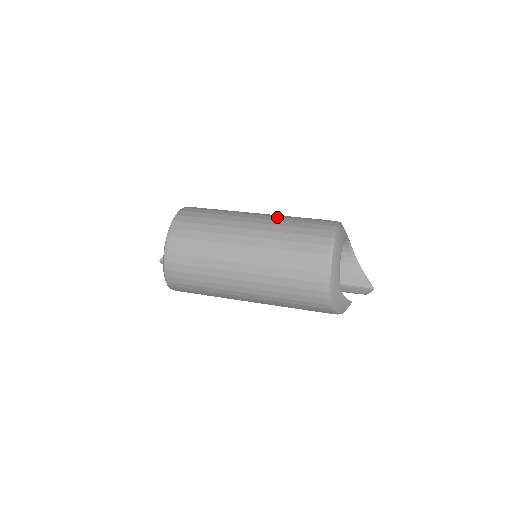
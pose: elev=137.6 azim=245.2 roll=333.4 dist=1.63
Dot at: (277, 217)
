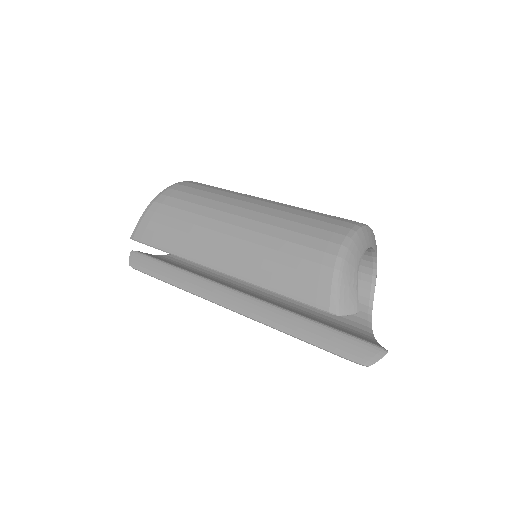
Dot at: occluded
